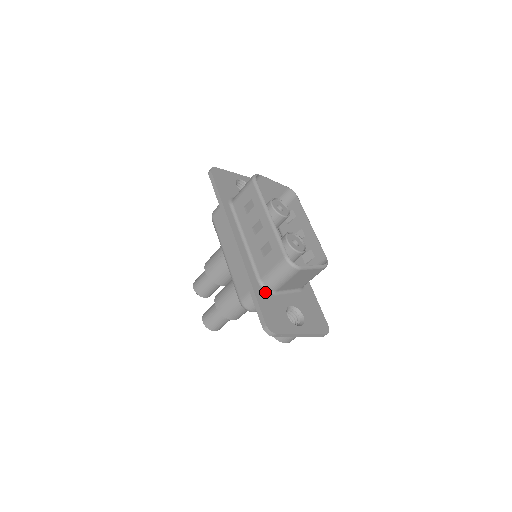
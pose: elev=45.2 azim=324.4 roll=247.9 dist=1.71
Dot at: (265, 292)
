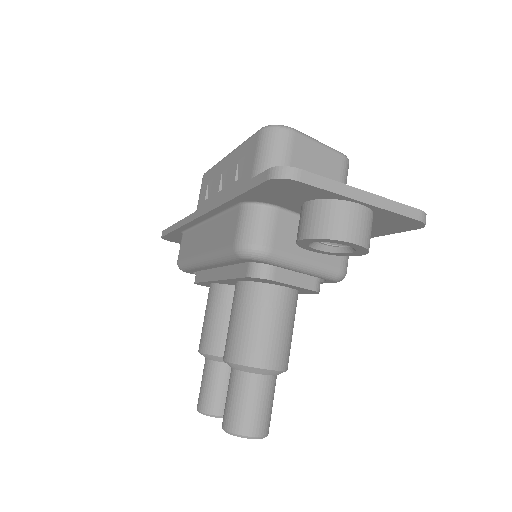
Dot at: occluded
